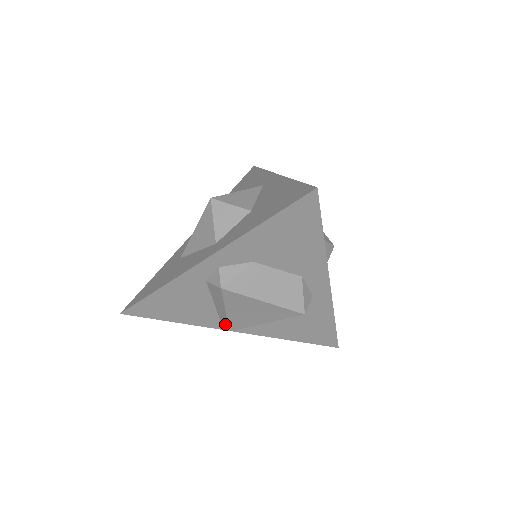
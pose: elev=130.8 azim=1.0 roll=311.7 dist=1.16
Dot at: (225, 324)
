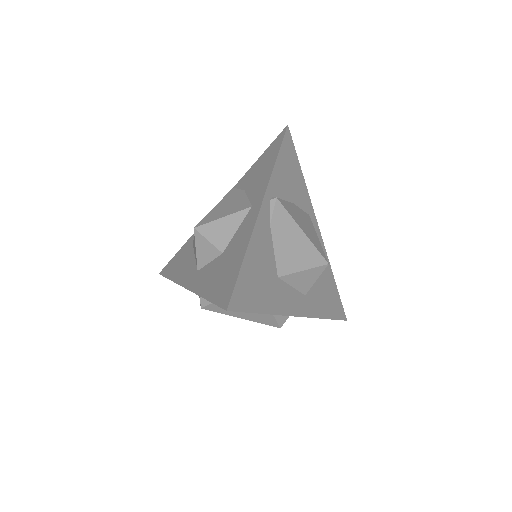
Dot at: occluded
